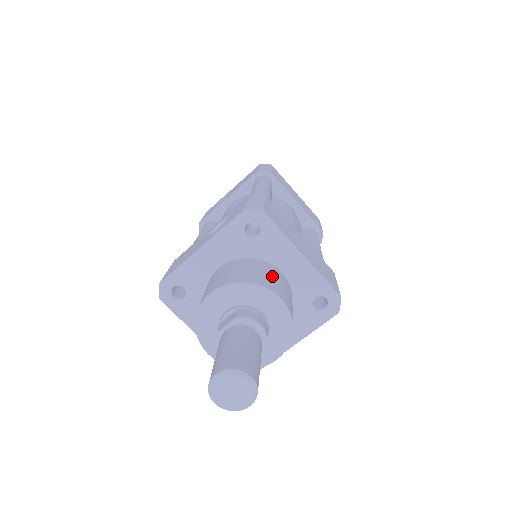
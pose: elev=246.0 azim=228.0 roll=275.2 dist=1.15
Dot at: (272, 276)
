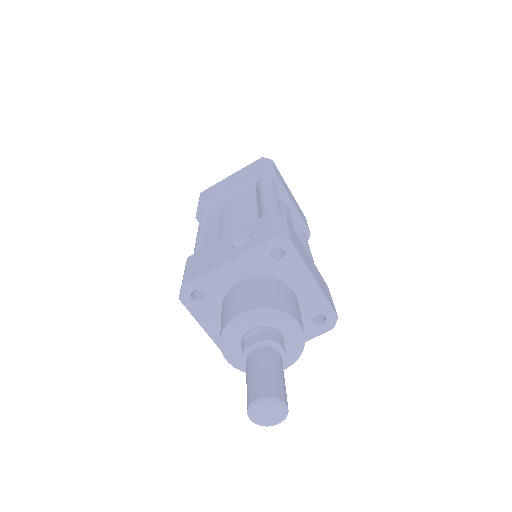
Dot at: (290, 300)
